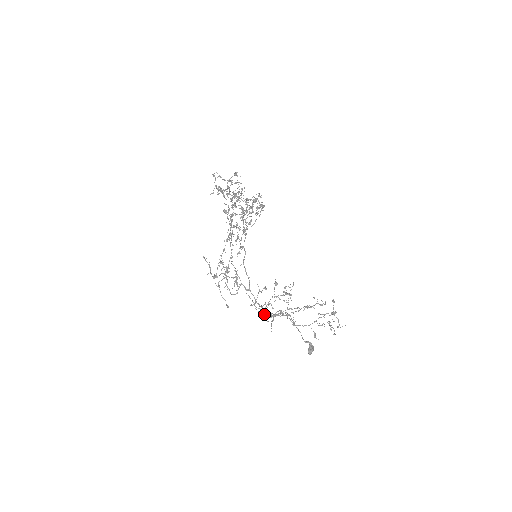
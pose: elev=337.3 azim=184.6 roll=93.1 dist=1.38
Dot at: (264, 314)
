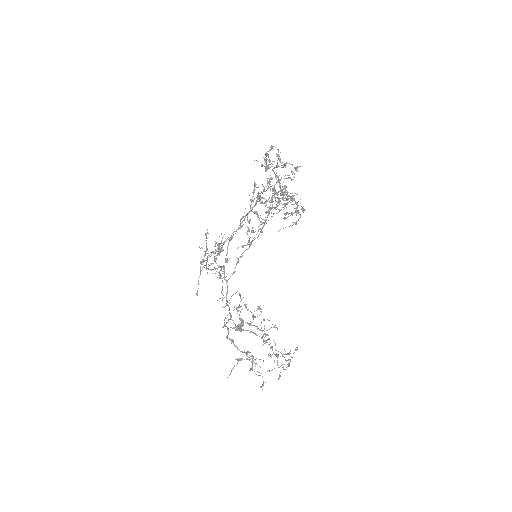
Dot at: (230, 340)
